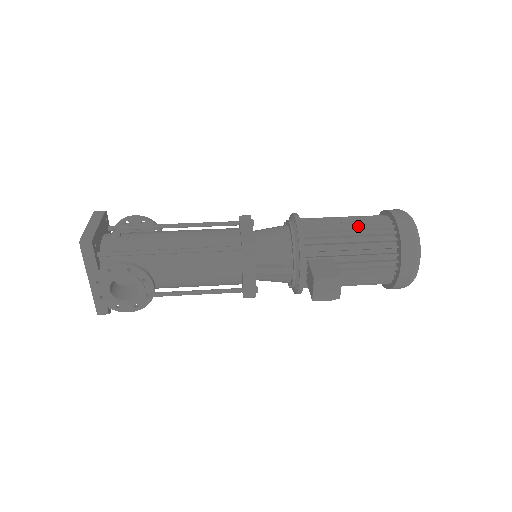
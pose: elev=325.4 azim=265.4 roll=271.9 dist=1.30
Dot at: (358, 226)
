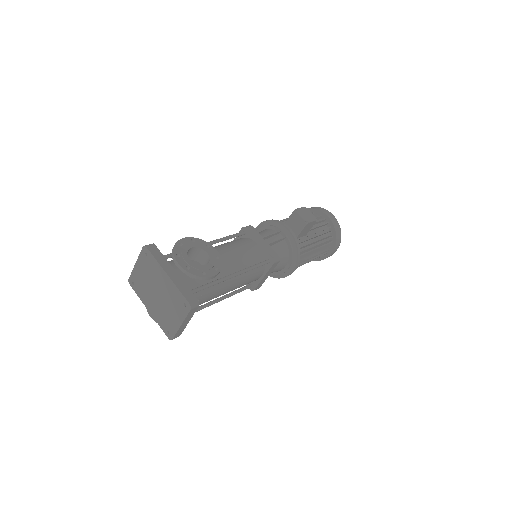
Dot at: occluded
